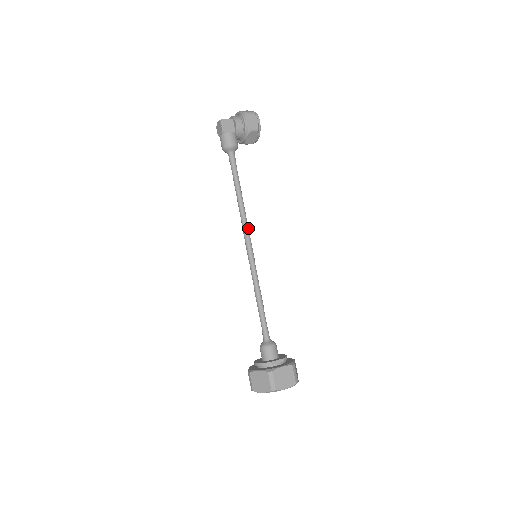
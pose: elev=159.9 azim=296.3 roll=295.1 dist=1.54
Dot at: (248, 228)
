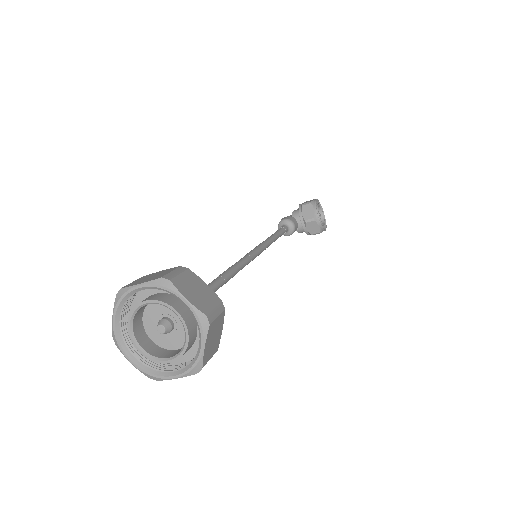
Dot at: (262, 245)
